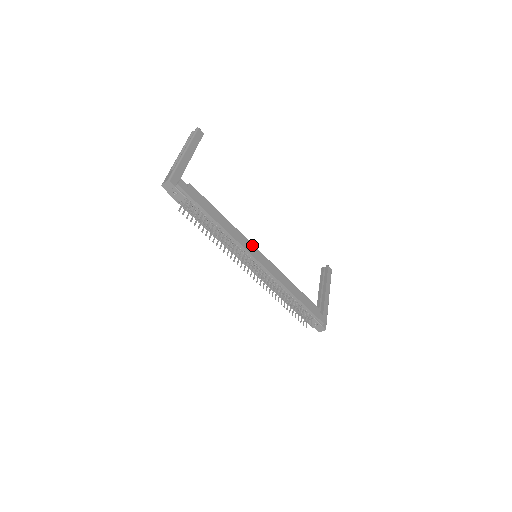
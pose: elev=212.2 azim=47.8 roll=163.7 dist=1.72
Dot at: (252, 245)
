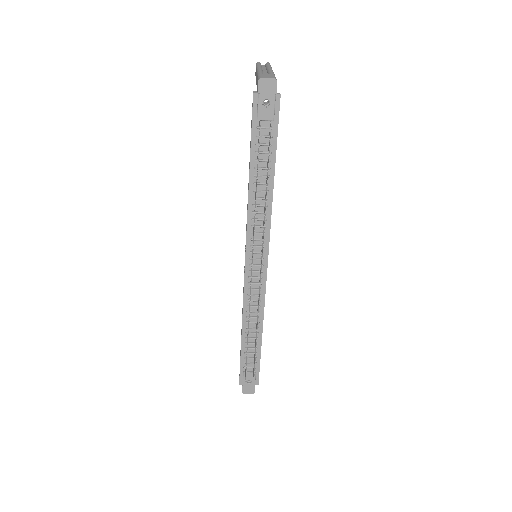
Dot at: occluded
